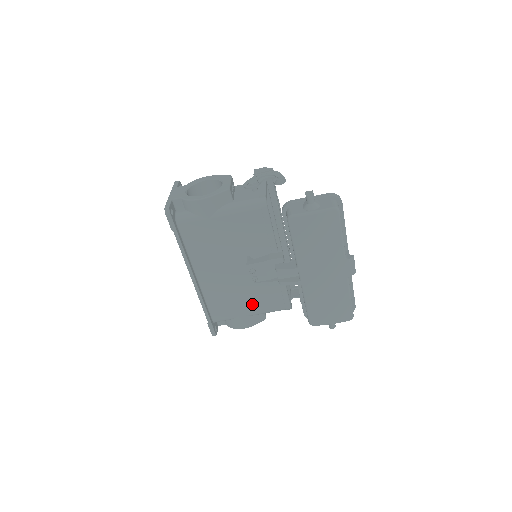
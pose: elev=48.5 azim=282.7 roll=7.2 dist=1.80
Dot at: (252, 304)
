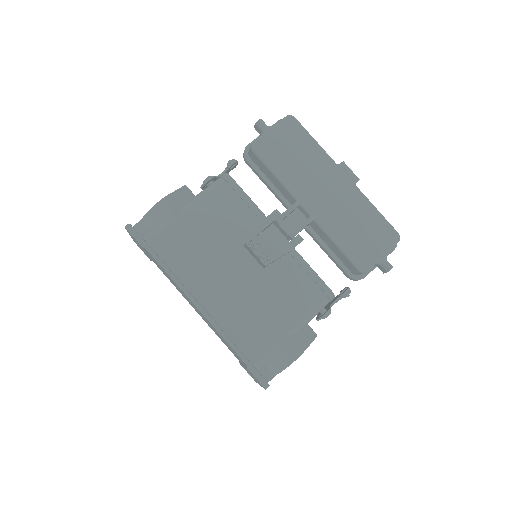
Dot at: (285, 311)
